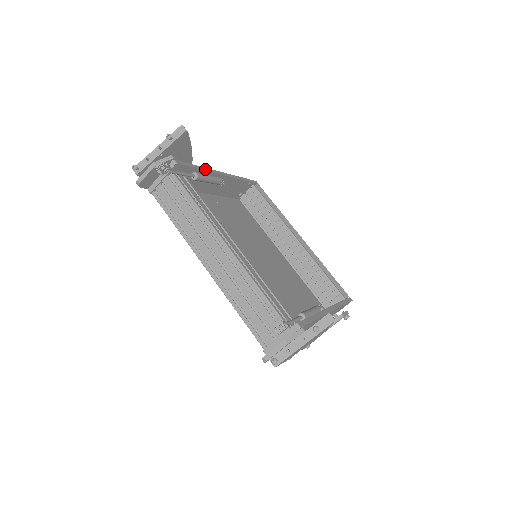
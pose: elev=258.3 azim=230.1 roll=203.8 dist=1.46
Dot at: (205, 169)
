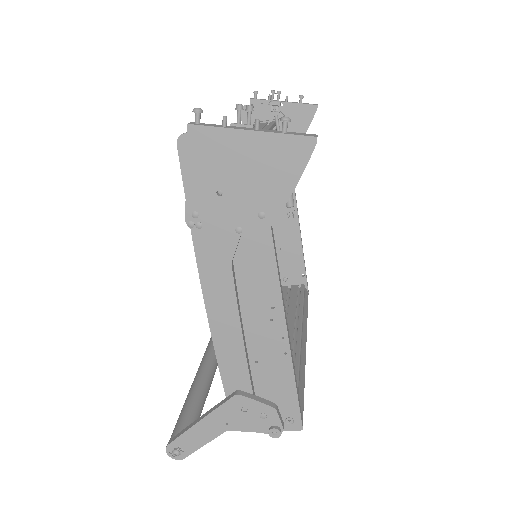
Dot at: occluded
